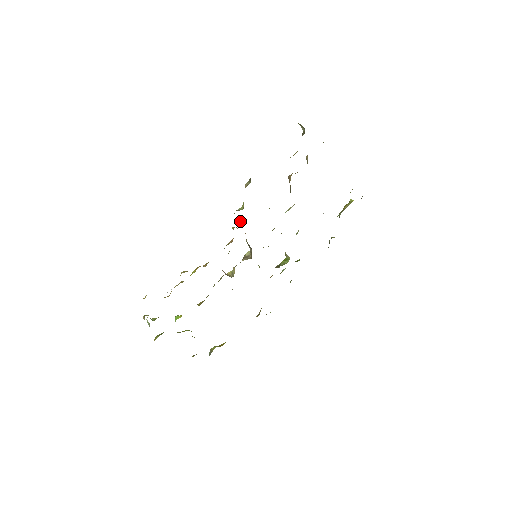
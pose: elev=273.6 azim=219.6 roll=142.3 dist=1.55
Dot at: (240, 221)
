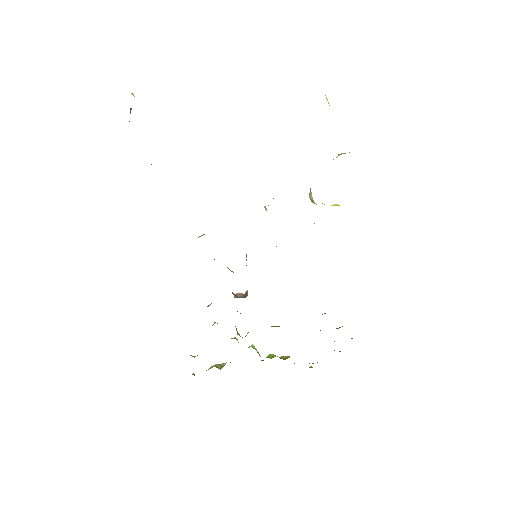
Dot at: occluded
